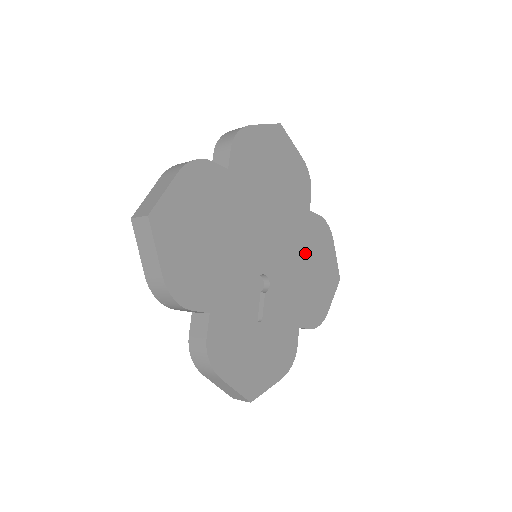
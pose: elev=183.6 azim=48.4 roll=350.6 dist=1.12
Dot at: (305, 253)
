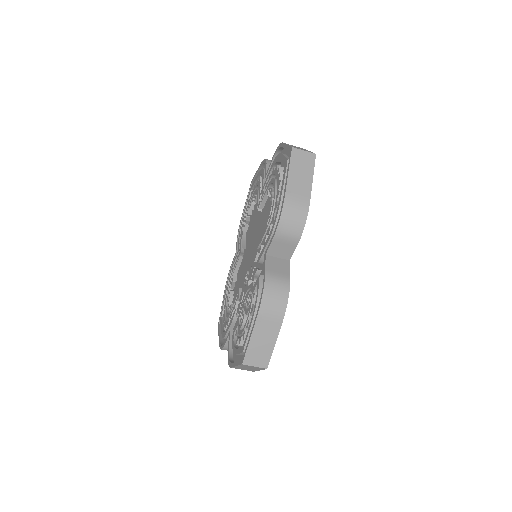
Dot at: occluded
